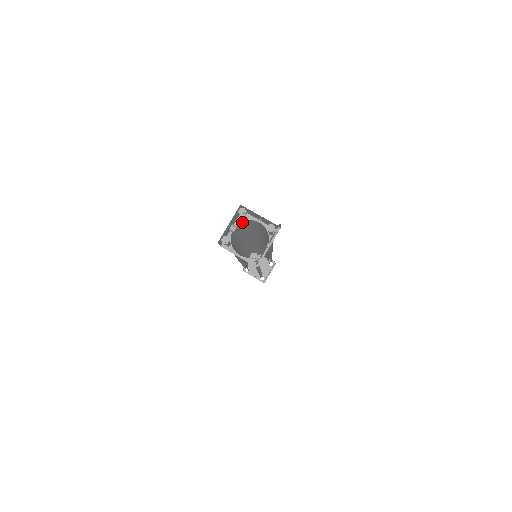
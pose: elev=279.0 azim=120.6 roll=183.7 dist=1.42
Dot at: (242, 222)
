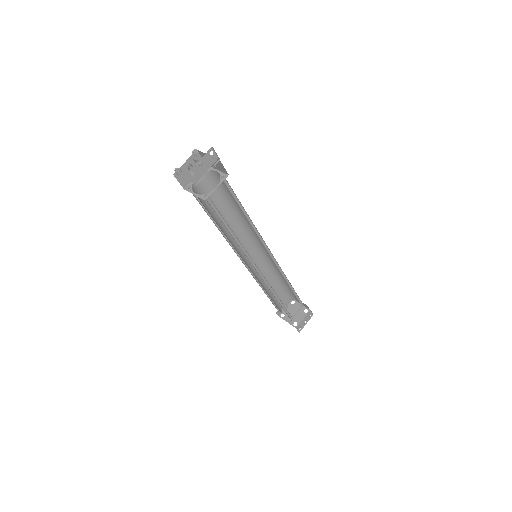
Dot at: (206, 174)
